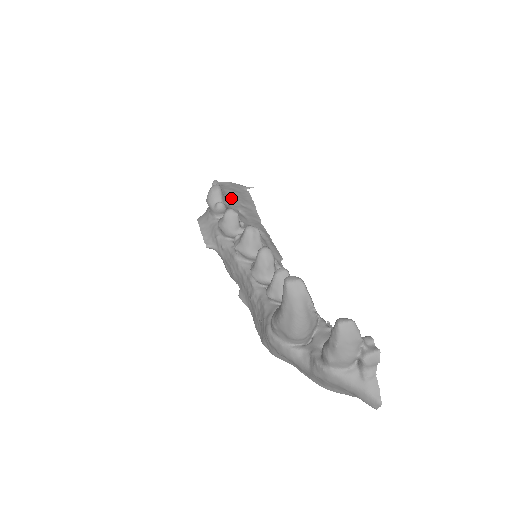
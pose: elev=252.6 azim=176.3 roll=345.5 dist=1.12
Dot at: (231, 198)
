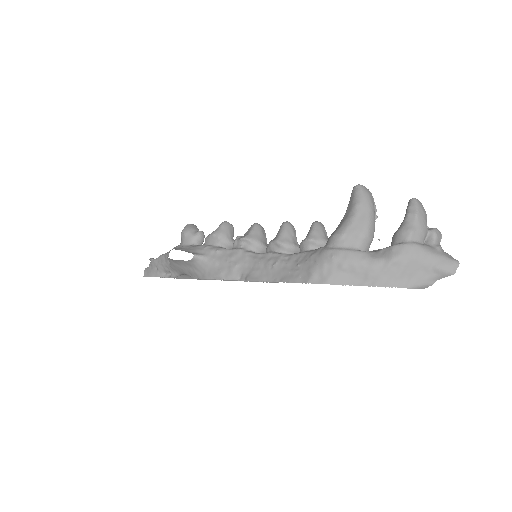
Dot at: occluded
